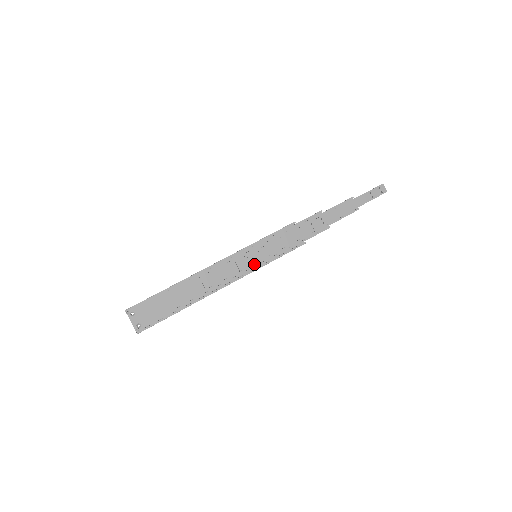
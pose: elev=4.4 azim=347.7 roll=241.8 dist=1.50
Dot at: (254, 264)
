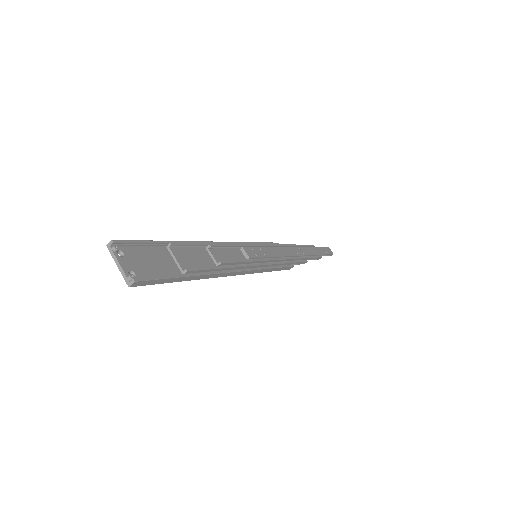
Dot at: (260, 259)
